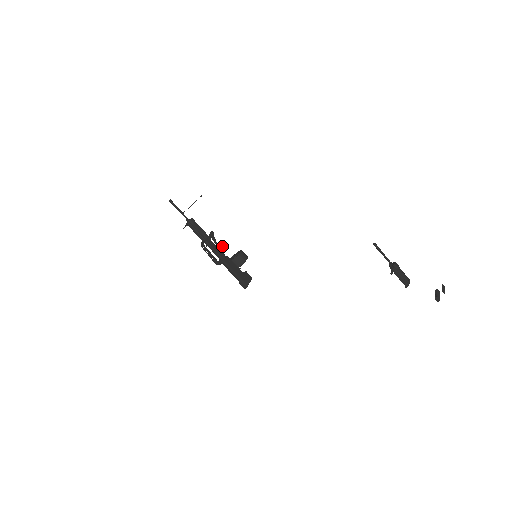
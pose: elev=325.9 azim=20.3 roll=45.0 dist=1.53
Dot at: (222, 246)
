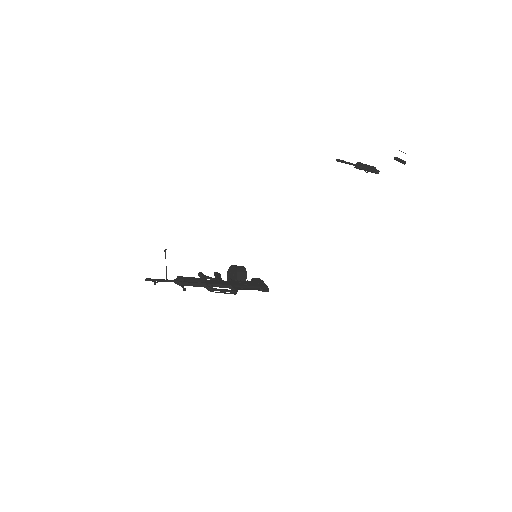
Dot at: (218, 277)
